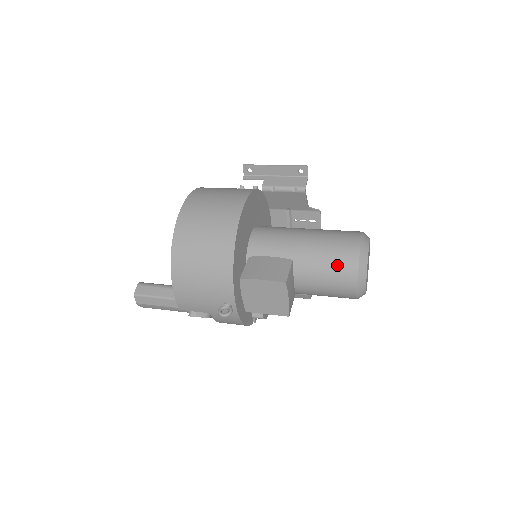
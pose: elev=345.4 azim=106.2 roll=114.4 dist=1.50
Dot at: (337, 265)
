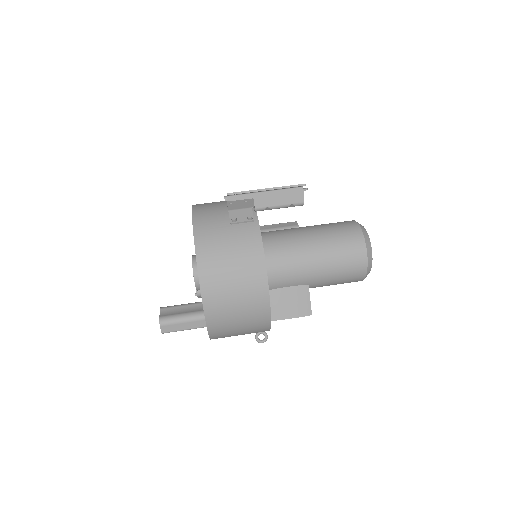
Dot at: (347, 280)
